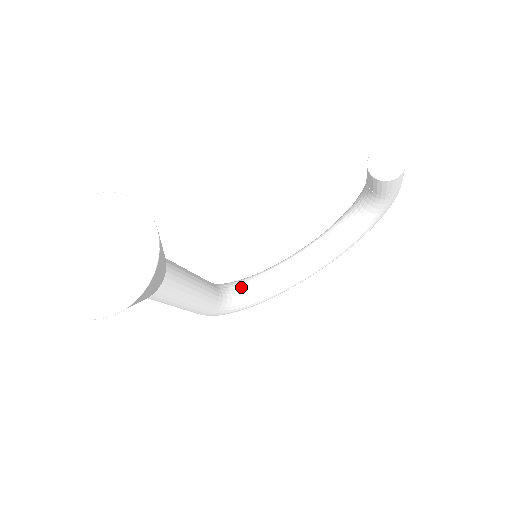
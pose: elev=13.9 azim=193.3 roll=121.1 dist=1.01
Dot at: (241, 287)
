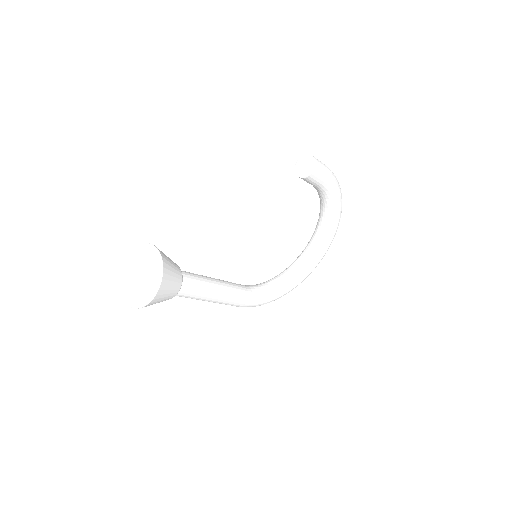
Dot at: (269, 283)
